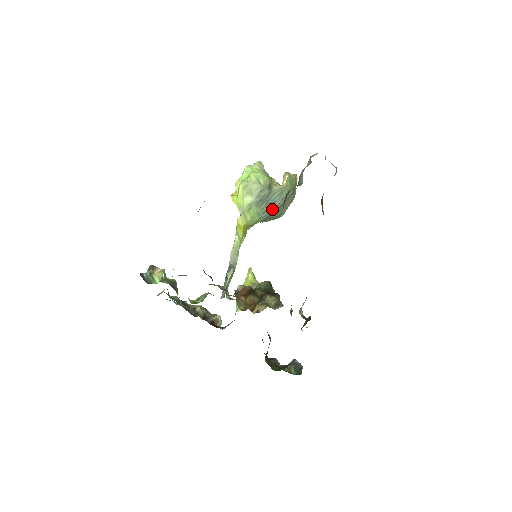
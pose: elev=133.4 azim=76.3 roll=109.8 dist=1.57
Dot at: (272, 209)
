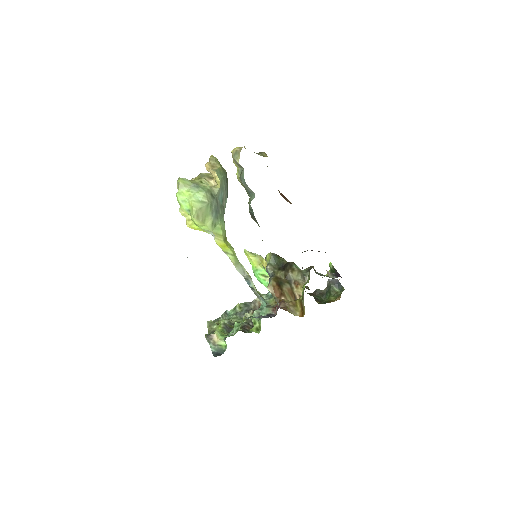
Dot at: (225, 204)
